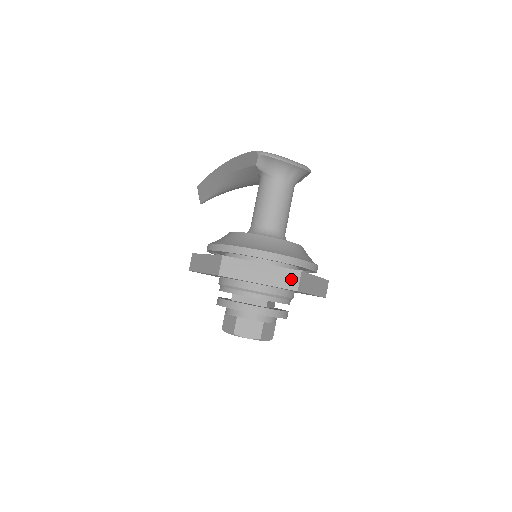
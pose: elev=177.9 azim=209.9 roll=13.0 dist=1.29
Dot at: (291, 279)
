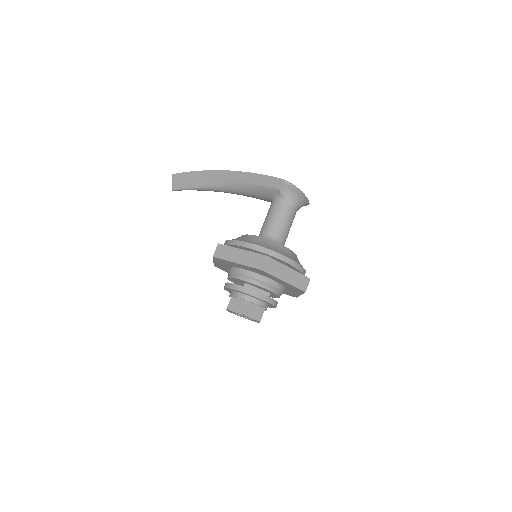
Dot at: (304, 283)
